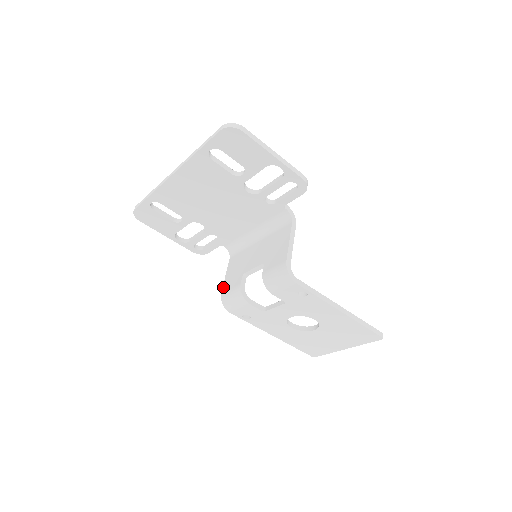
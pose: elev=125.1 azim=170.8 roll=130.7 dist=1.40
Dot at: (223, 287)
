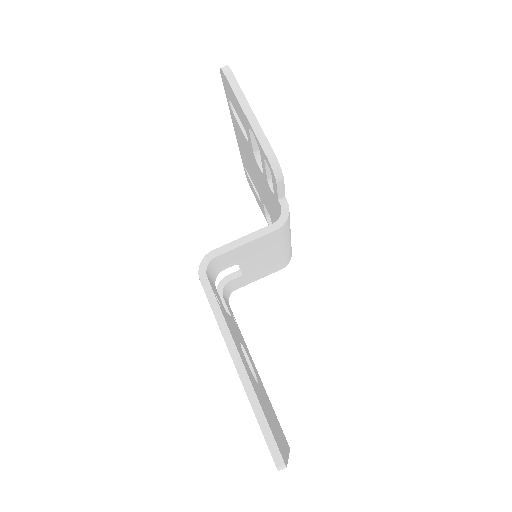
Dot at: occluded
